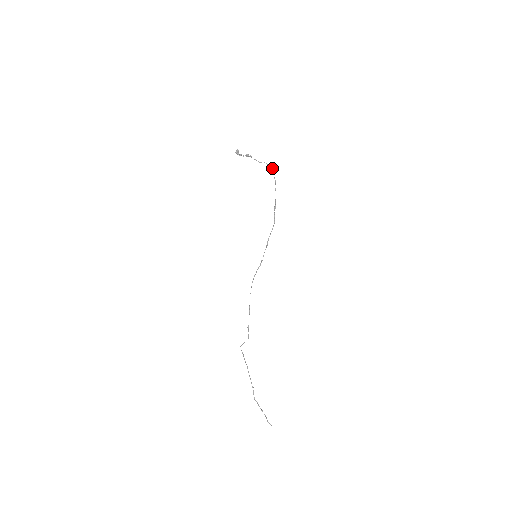
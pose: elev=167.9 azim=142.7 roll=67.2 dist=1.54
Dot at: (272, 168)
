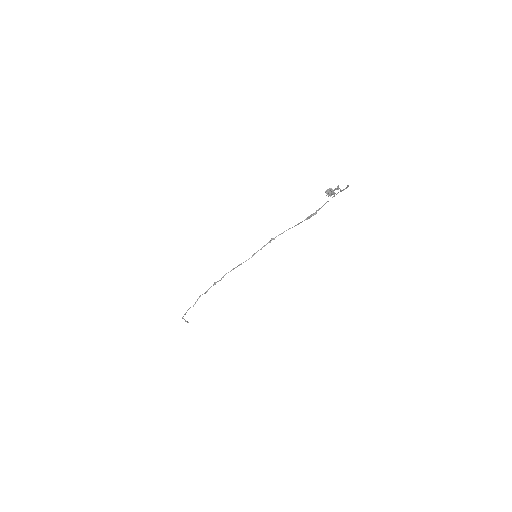
Dot at: occluded
